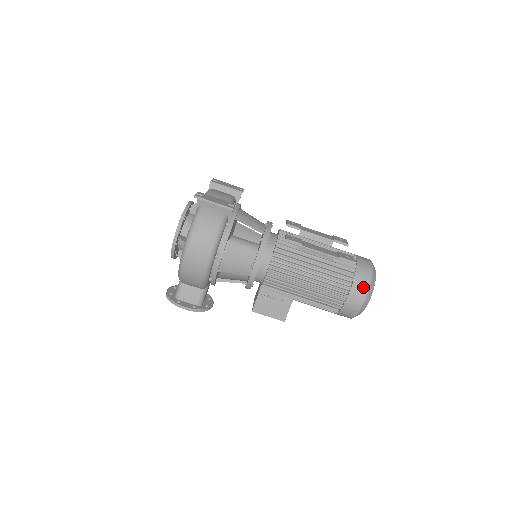
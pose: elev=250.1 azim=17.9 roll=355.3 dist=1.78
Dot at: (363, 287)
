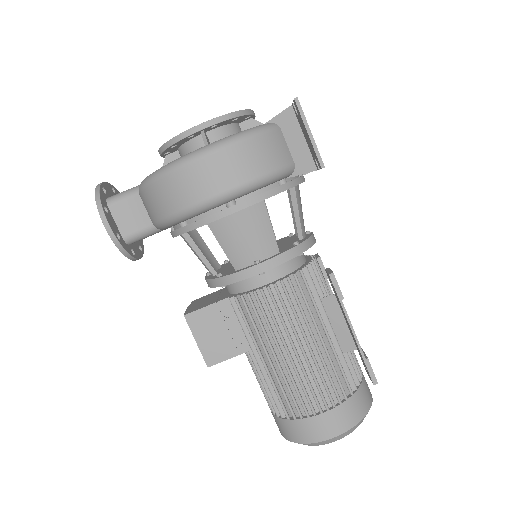
Dot at: (348, 419)
